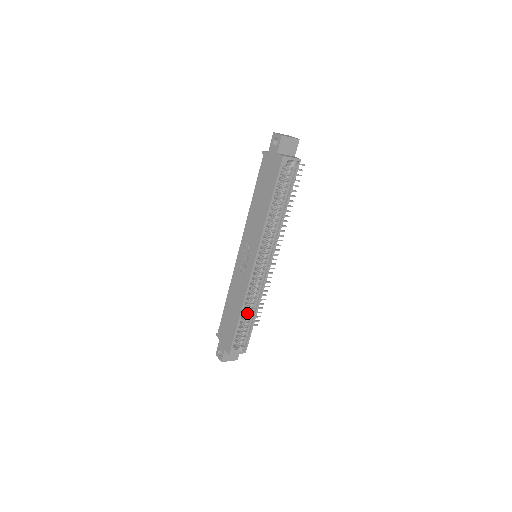
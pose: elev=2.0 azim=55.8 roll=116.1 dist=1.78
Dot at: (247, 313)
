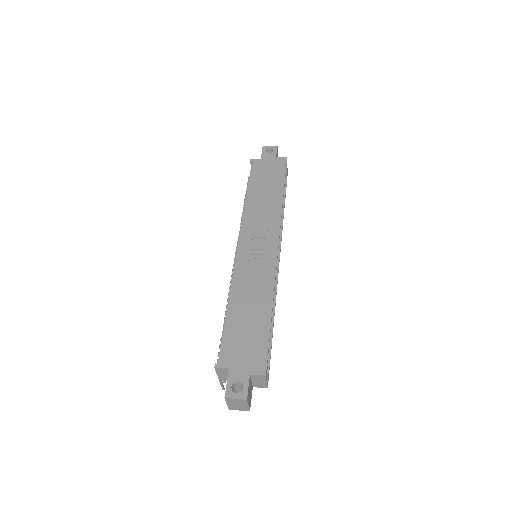
Dot at: occluded
